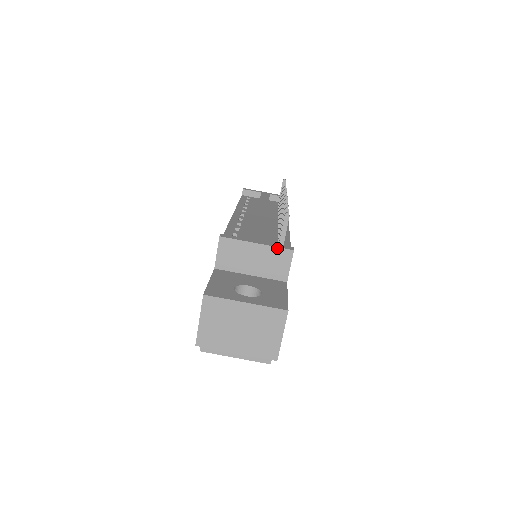
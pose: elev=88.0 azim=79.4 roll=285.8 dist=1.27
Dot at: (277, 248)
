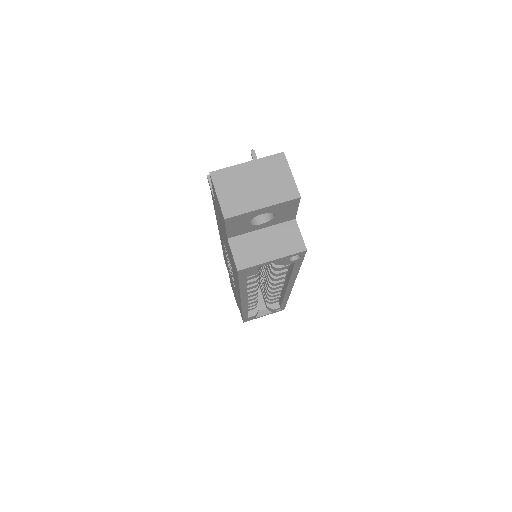
Dot at: occluded
